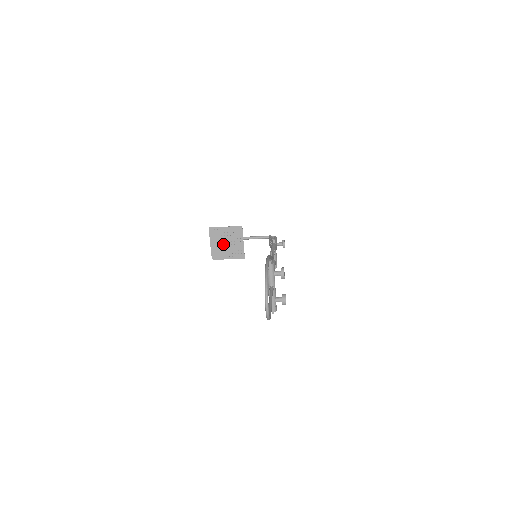
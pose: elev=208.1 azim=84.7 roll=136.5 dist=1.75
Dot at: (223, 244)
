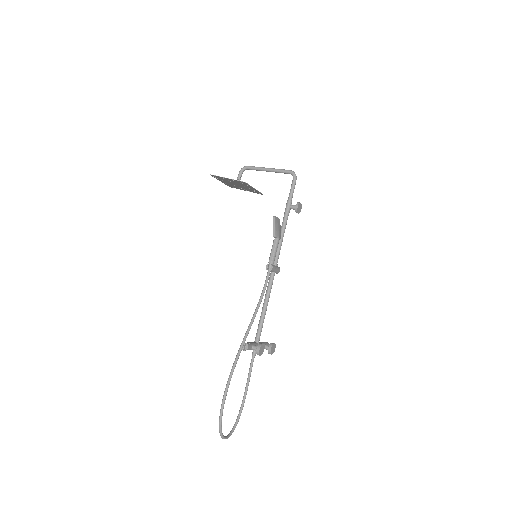
Dot at: (233, 184)
